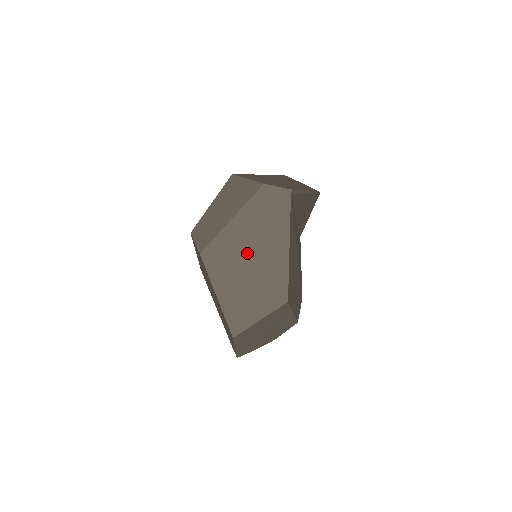
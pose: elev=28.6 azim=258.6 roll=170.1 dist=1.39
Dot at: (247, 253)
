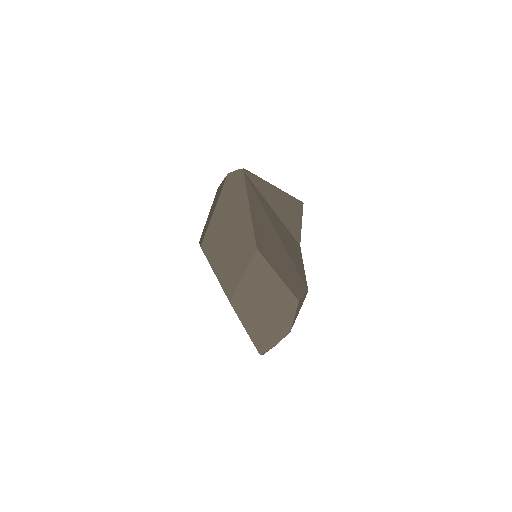
Dot at: (227, 228)
